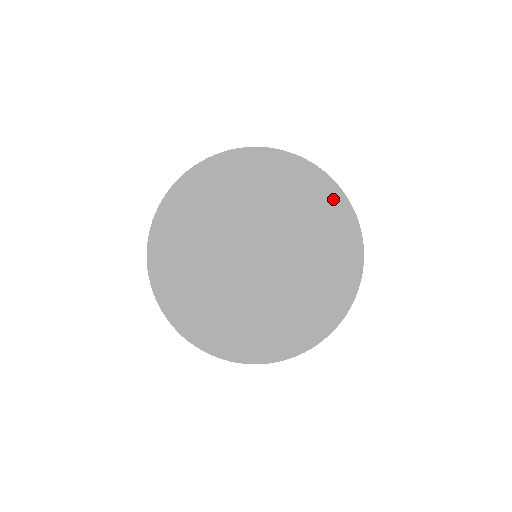
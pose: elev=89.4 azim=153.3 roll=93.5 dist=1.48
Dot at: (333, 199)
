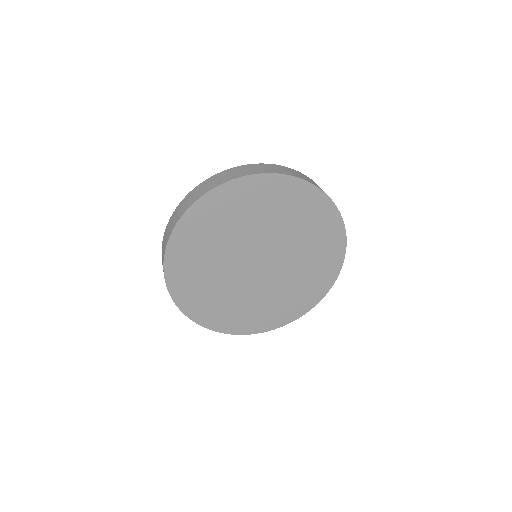
Dot at: (336, 236)
